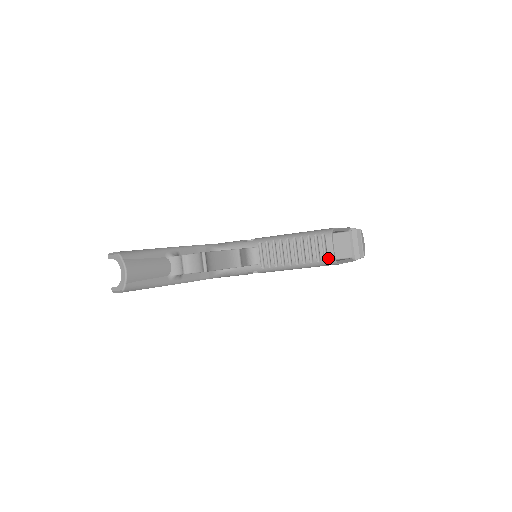
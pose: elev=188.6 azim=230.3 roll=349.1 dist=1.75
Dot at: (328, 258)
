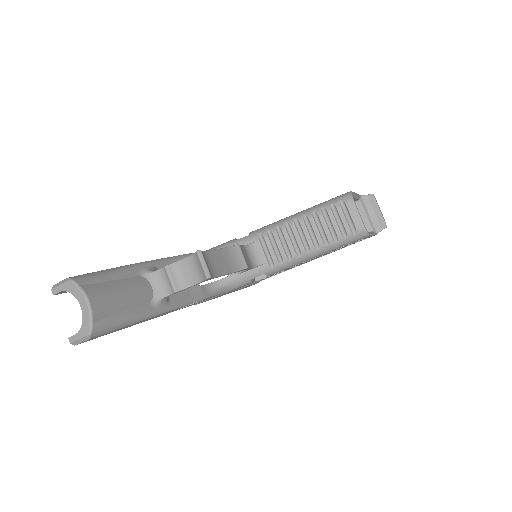
Dot at: (356, 229)
